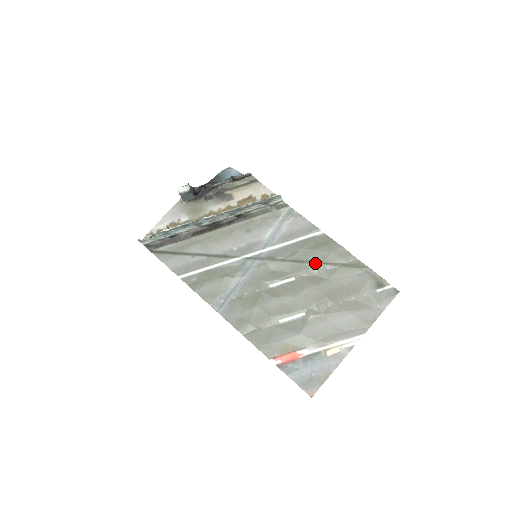
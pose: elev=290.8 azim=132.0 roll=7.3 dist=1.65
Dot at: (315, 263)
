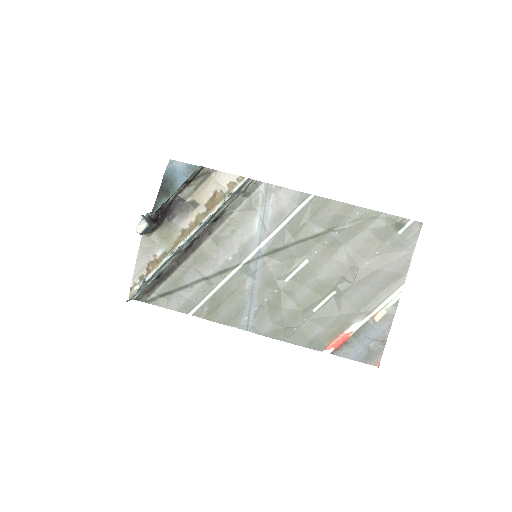
Dot at: (321, 234)
